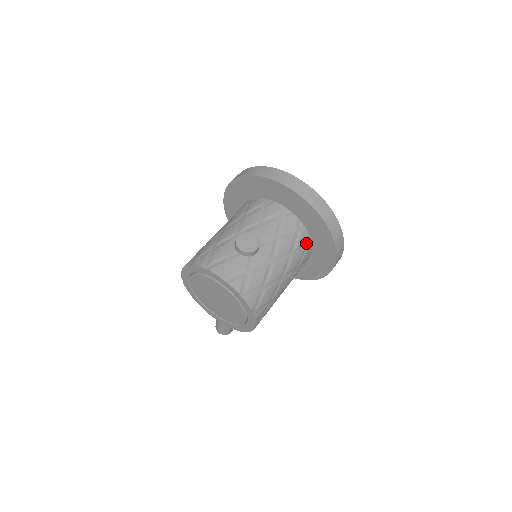
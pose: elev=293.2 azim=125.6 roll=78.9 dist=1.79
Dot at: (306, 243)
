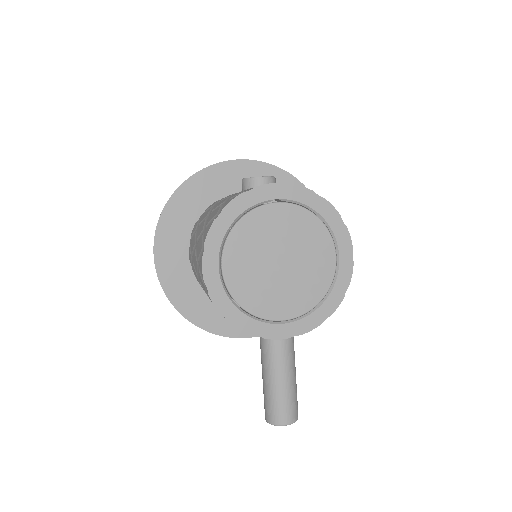
Dot at: occluded
